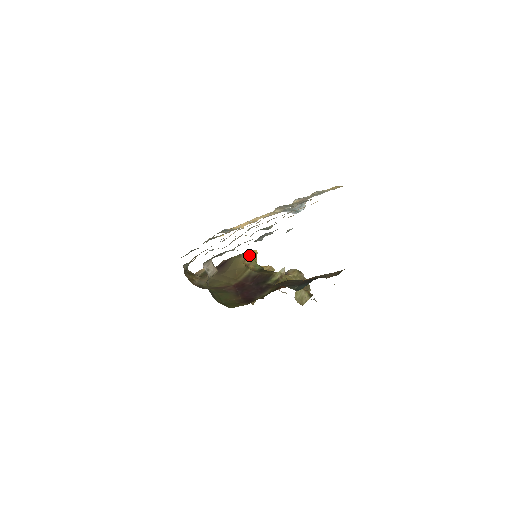
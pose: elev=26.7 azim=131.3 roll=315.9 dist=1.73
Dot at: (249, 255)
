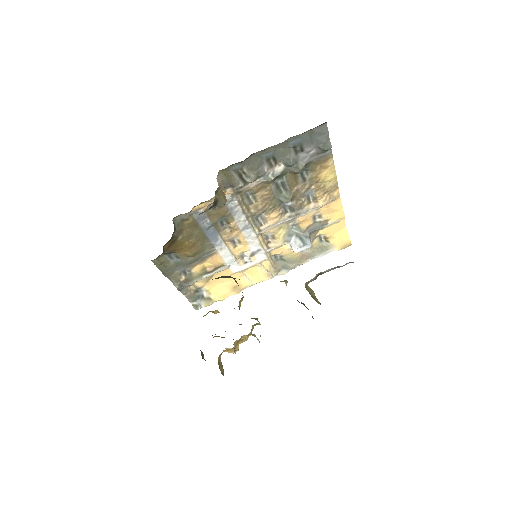
Dot at: occluded
